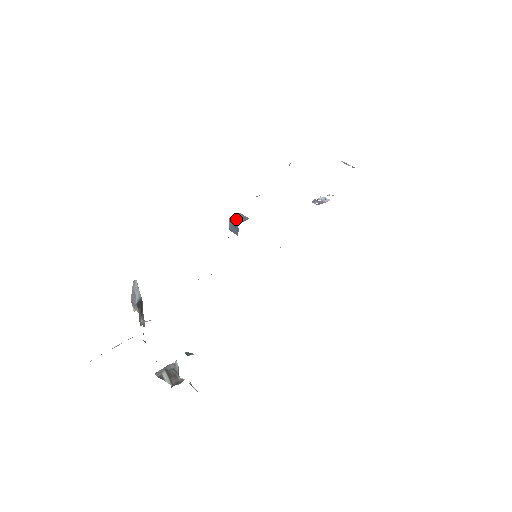
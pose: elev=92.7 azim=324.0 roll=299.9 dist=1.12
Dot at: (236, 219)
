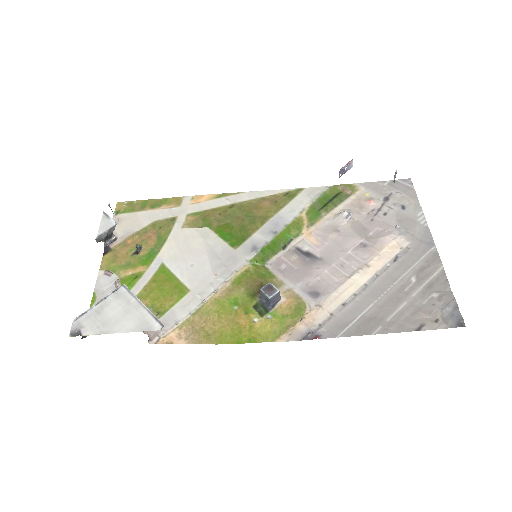
Dot at: (273, 300)
